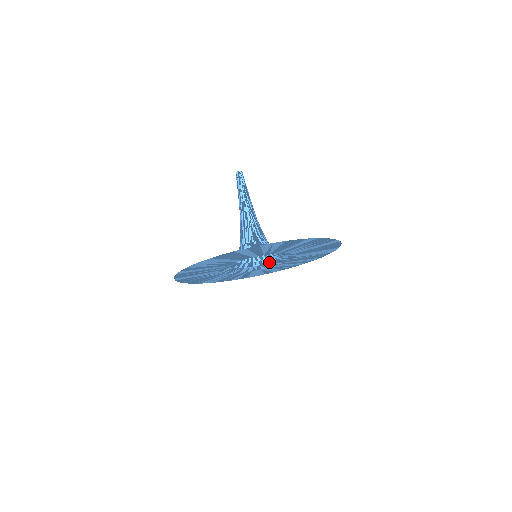
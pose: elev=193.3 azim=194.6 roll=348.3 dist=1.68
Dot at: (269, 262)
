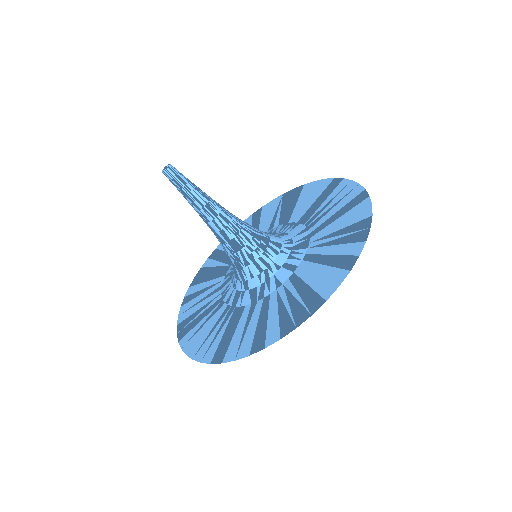
Dot at: occluded
